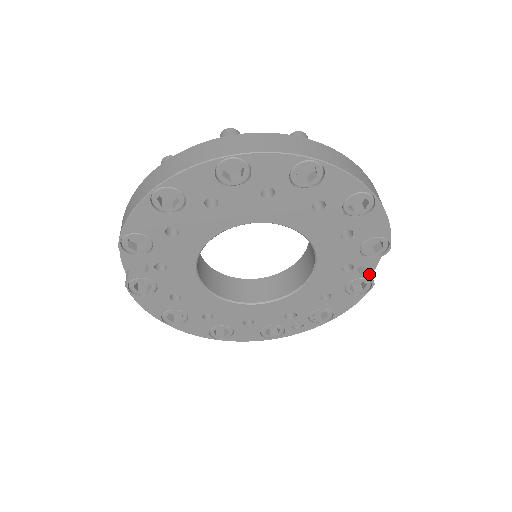
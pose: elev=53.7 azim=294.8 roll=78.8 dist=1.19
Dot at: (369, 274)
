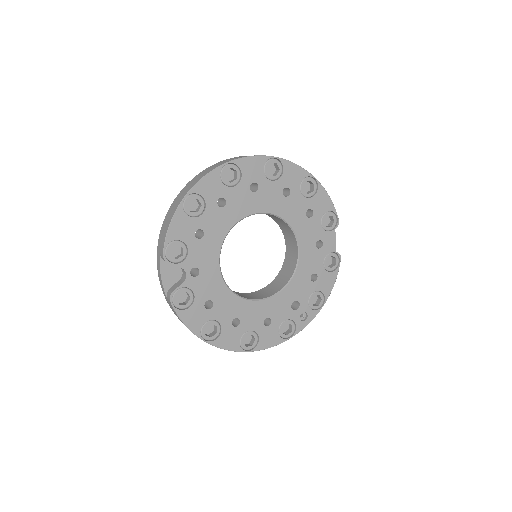
Dot at: occluded
